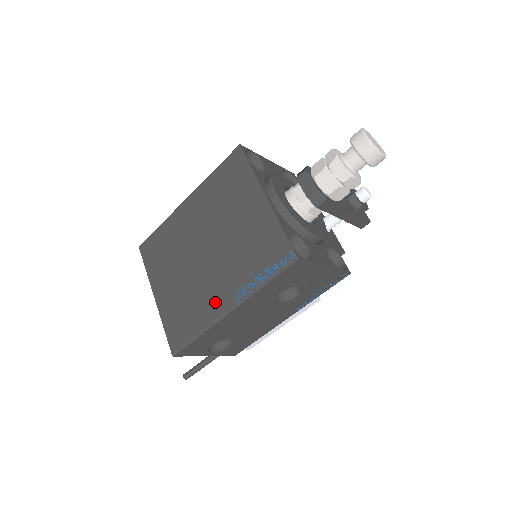
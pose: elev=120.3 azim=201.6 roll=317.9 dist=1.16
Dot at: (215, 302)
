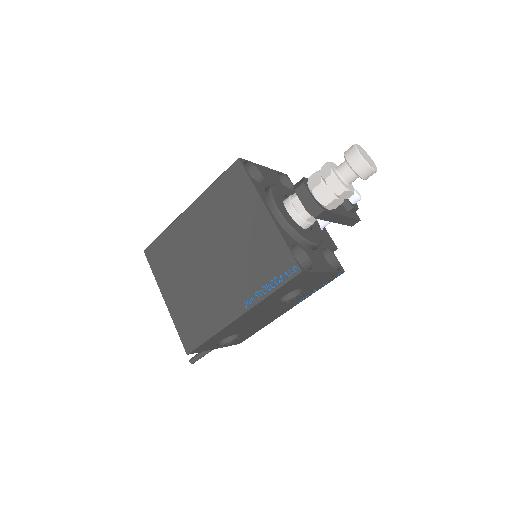
Dot at: (225, 307)
